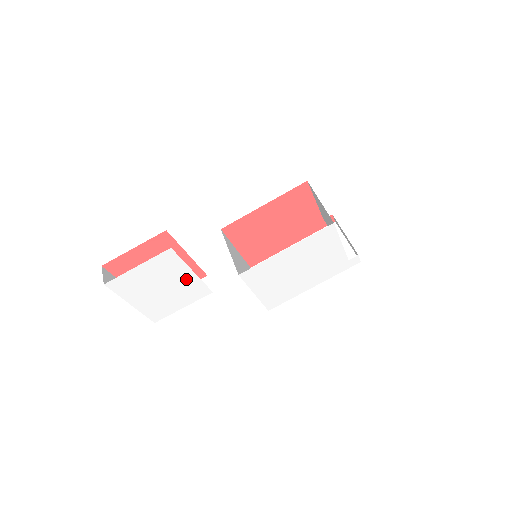
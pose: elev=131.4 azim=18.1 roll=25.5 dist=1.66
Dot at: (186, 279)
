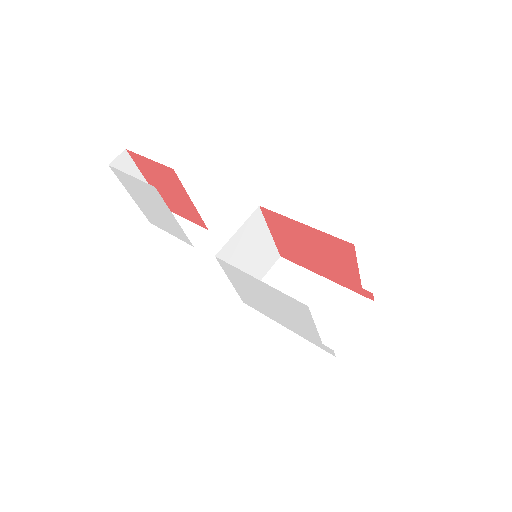
Dot at: (171, 218)
